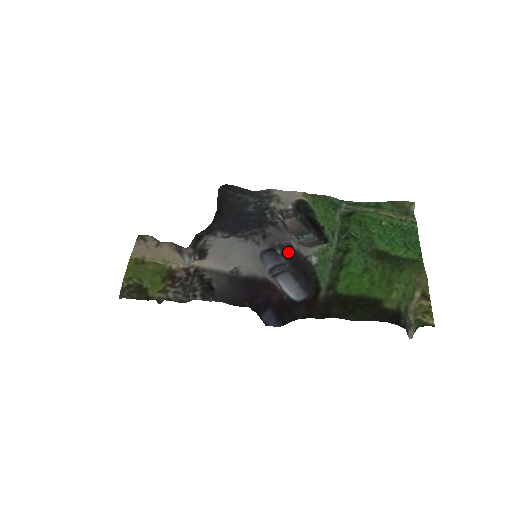
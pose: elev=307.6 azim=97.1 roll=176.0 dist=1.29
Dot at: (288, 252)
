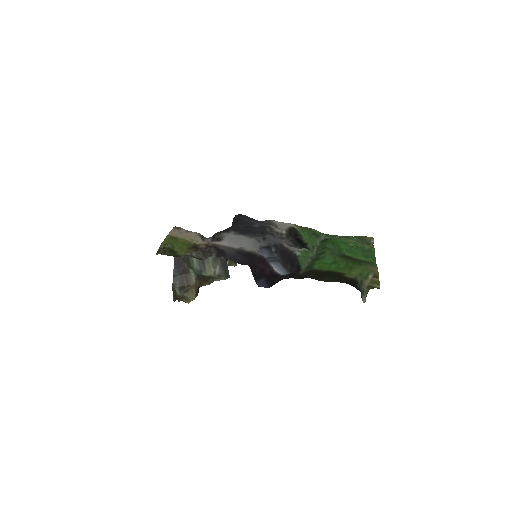
Dot at: (280, 249)
